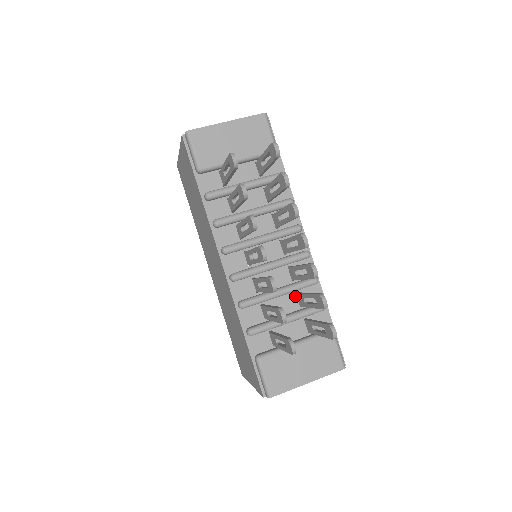
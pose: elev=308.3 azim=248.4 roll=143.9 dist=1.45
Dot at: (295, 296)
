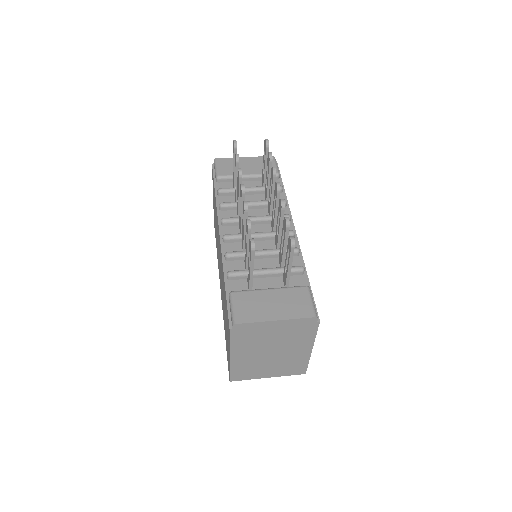
Dot at: (277, 261)
